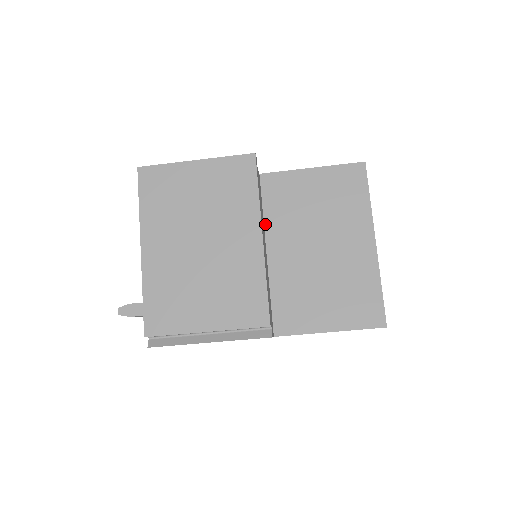
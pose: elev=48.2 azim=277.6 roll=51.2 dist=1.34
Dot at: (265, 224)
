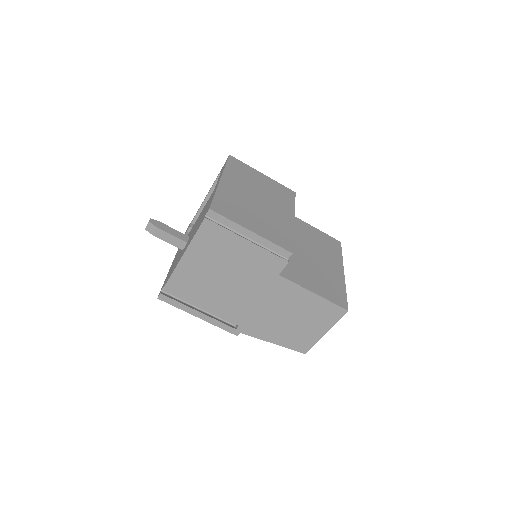
Dot at: occluded
